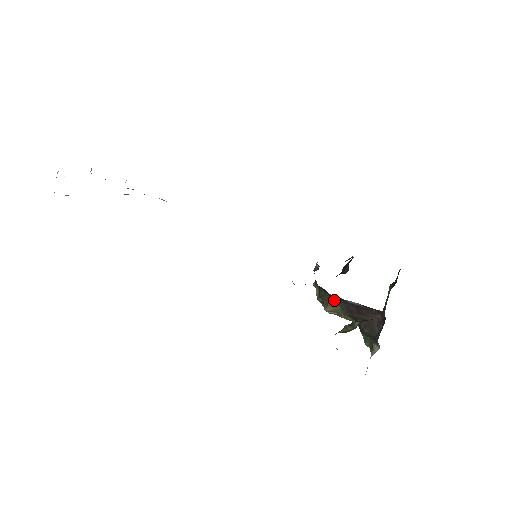
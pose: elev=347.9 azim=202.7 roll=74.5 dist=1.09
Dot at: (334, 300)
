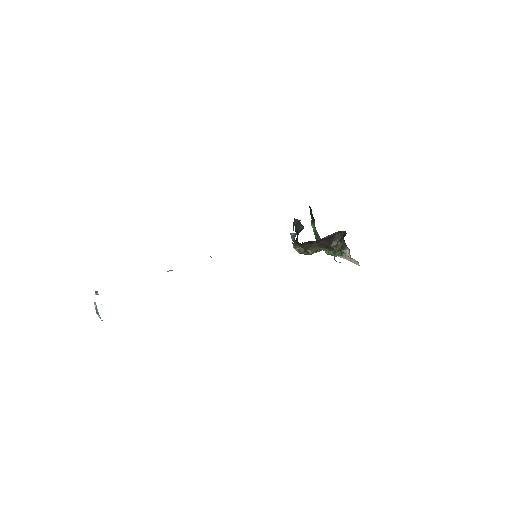
Dot at: (312, 245)
